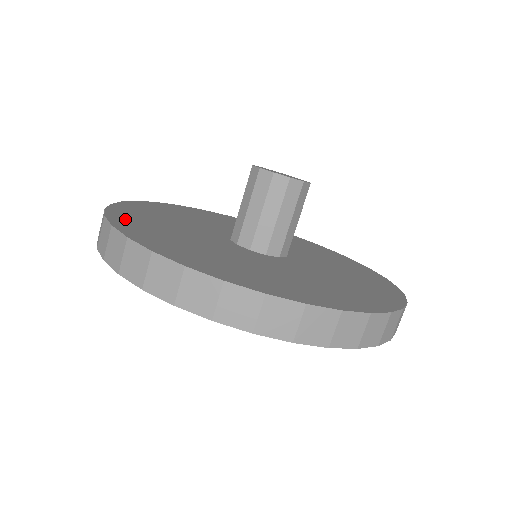
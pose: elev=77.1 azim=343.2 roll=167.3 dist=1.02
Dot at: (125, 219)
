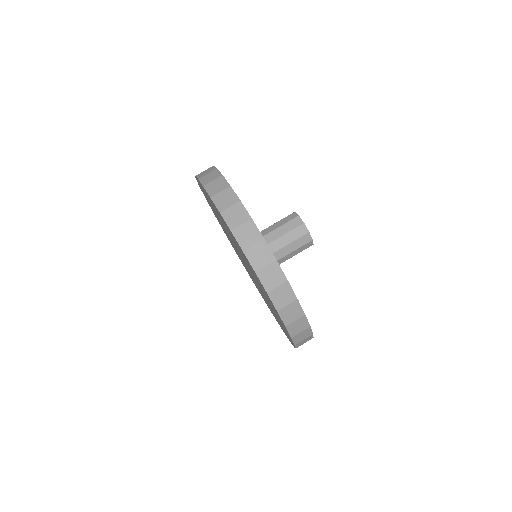
Dot at: occluded
